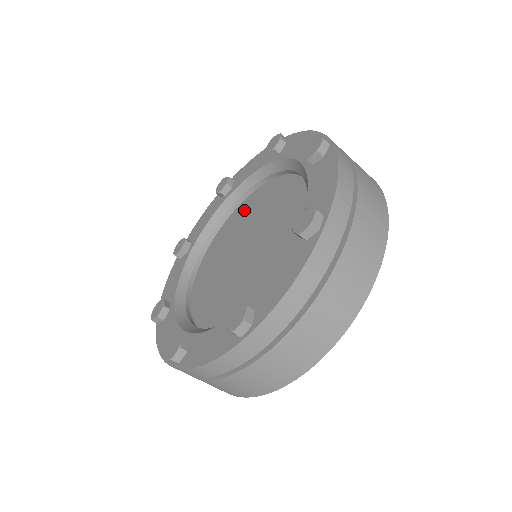
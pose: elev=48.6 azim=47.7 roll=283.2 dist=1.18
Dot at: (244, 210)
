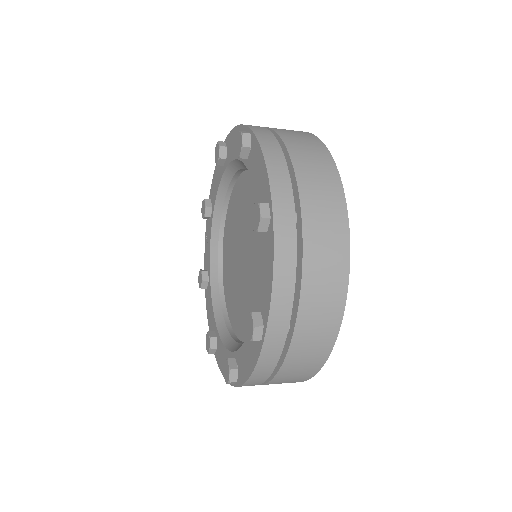
Dot at: (241, 192)
